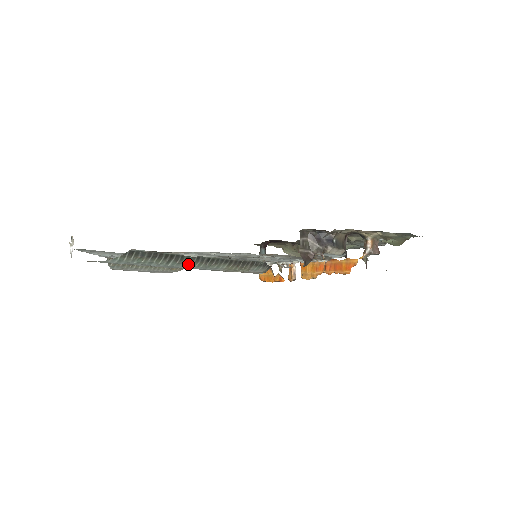
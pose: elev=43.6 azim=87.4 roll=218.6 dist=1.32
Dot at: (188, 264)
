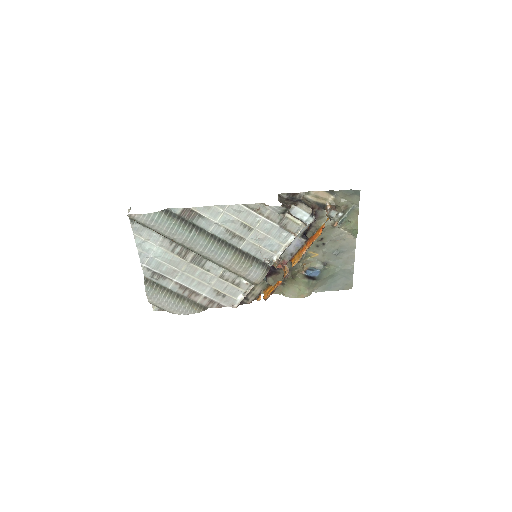
Dot at: (205, 239)
